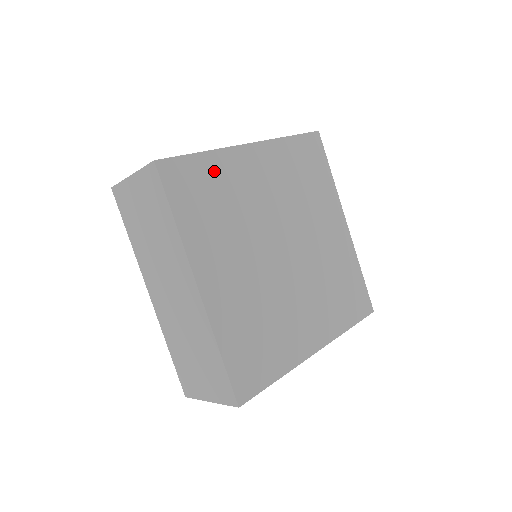
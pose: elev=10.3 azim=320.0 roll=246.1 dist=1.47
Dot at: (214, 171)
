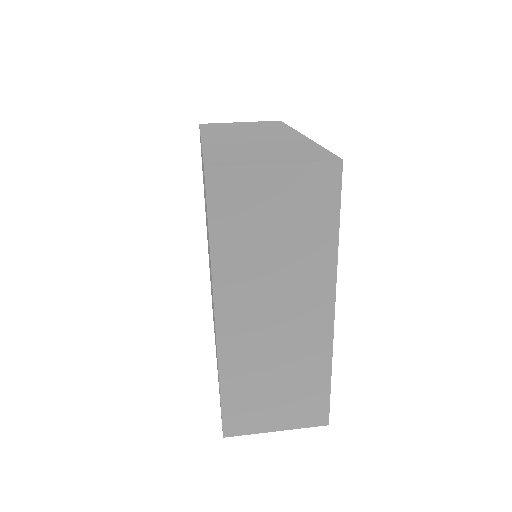
Dot at: occluded
